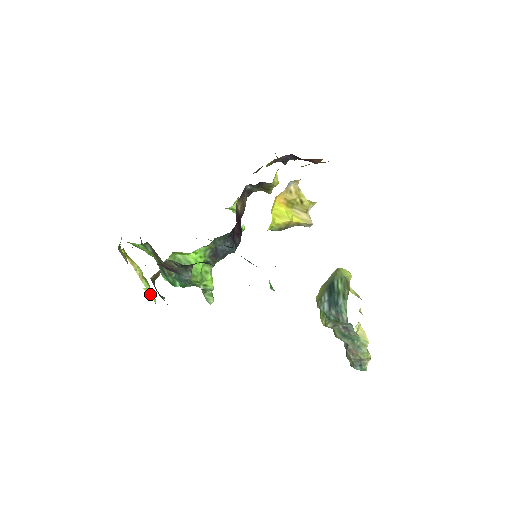
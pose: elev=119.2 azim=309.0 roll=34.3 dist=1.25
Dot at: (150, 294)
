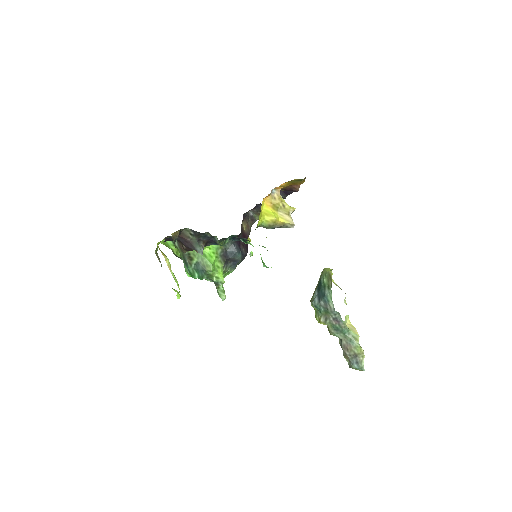
Dot at: (175, 281)
